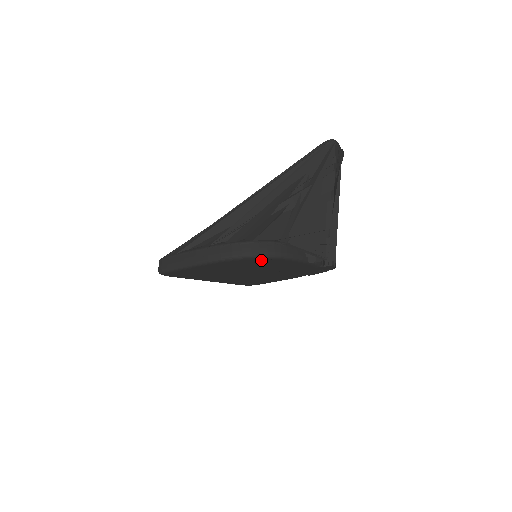
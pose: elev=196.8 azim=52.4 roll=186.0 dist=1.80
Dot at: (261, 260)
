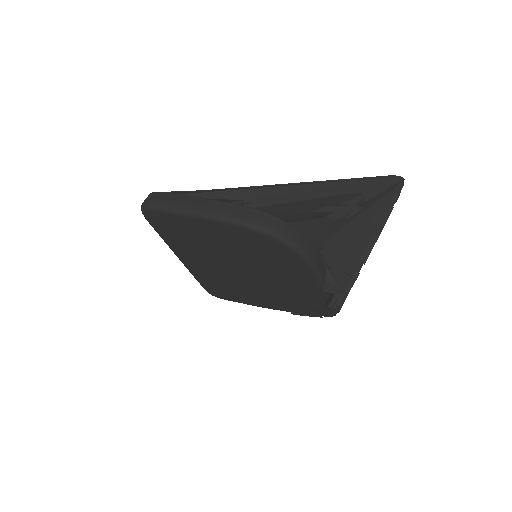
Dot at: (284, 251)
